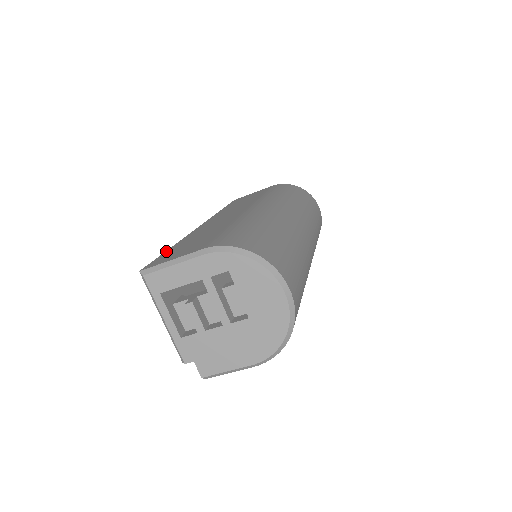
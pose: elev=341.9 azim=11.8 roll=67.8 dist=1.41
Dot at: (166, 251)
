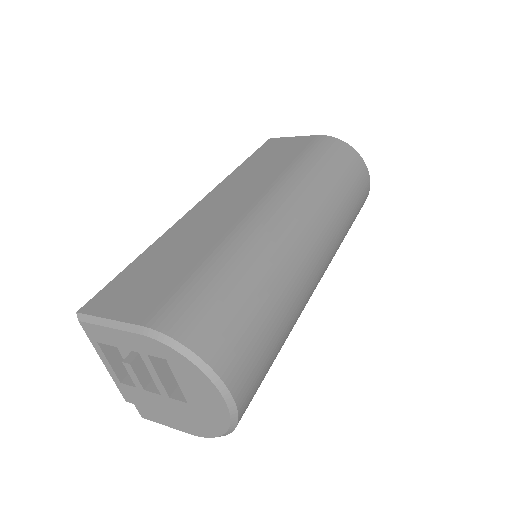
Dot at: (128, 267)
